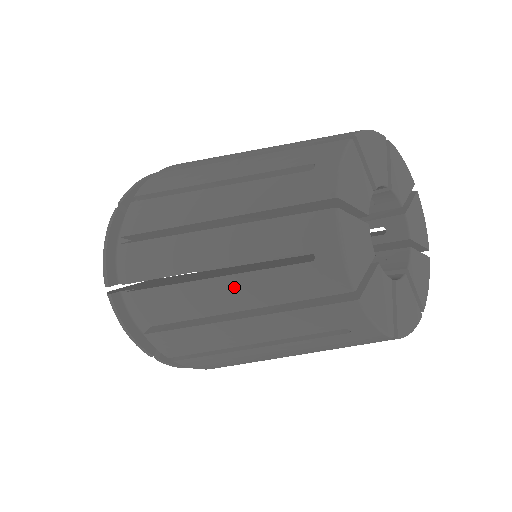
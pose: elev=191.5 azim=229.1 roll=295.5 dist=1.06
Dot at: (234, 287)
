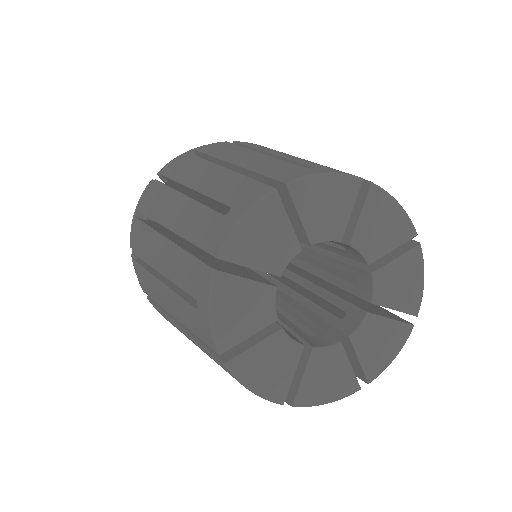
Dot at: (169, 297)
